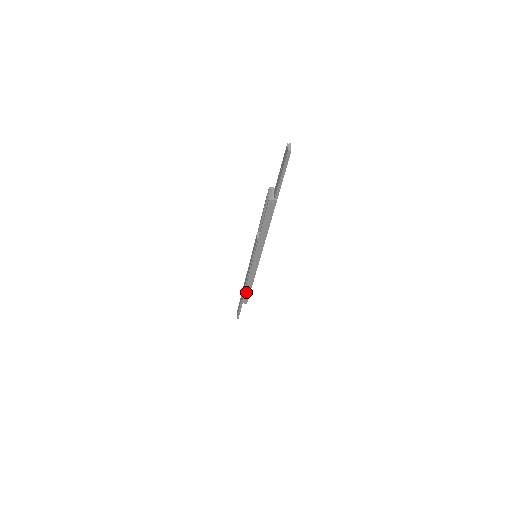
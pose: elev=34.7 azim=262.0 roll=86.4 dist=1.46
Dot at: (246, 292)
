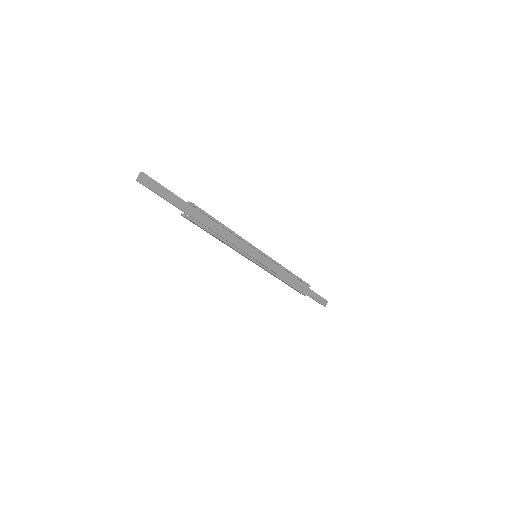
Dot at: occluded
